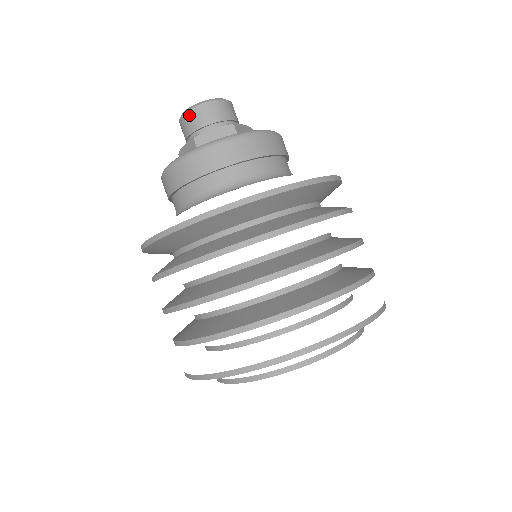
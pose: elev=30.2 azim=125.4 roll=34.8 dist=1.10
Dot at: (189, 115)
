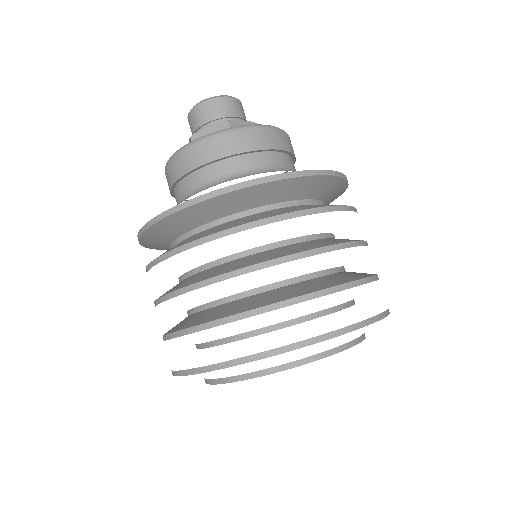
Dot at: (192, 115)
